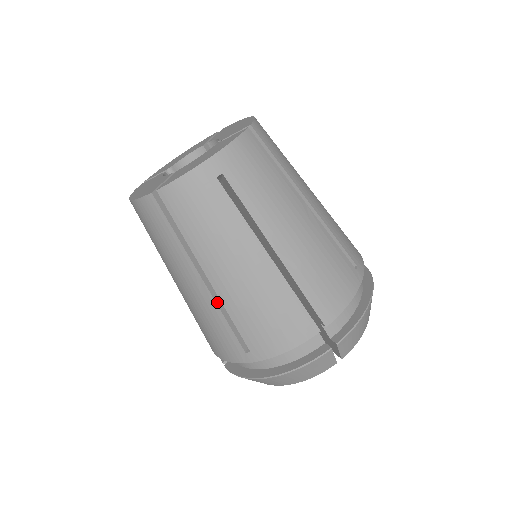
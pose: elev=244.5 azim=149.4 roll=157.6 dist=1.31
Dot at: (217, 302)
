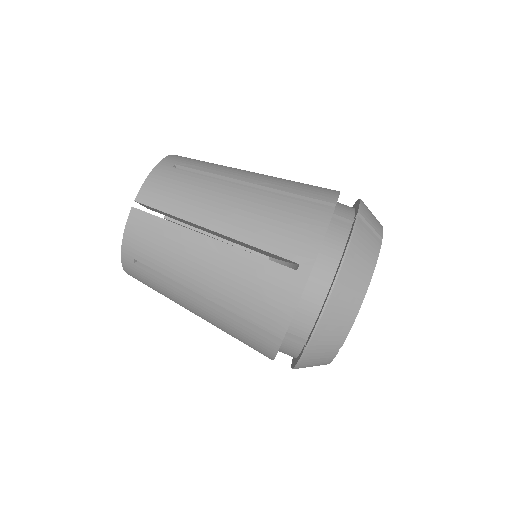
Dot at: (238, 248)
